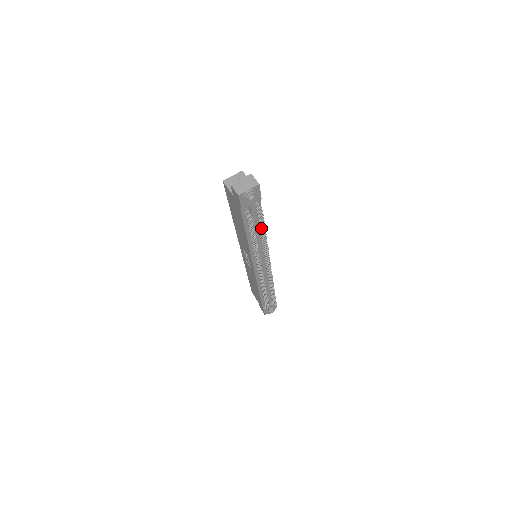
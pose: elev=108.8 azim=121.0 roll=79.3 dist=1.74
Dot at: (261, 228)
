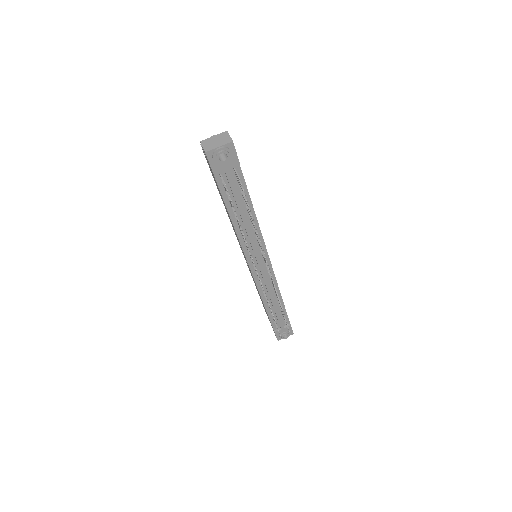
Dot at: (247, 209)
